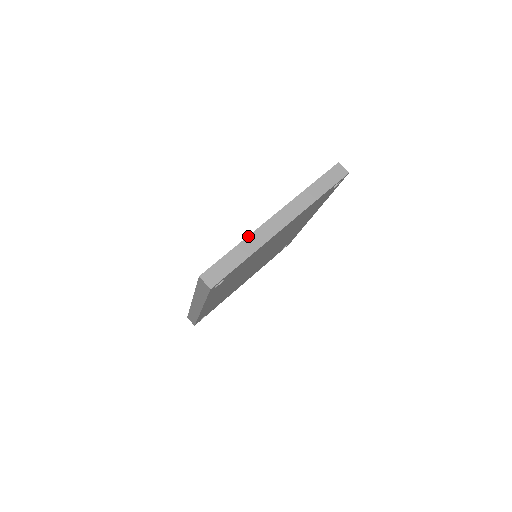
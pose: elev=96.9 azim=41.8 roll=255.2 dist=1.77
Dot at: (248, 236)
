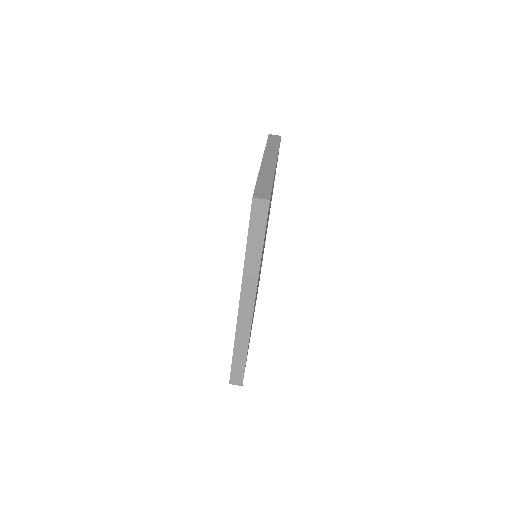
Dot at: (259, 172)
